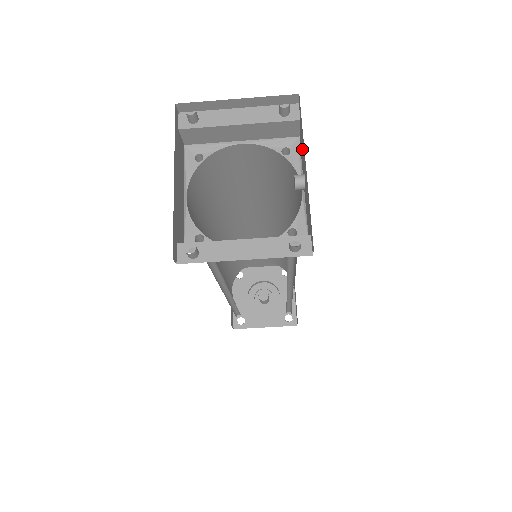
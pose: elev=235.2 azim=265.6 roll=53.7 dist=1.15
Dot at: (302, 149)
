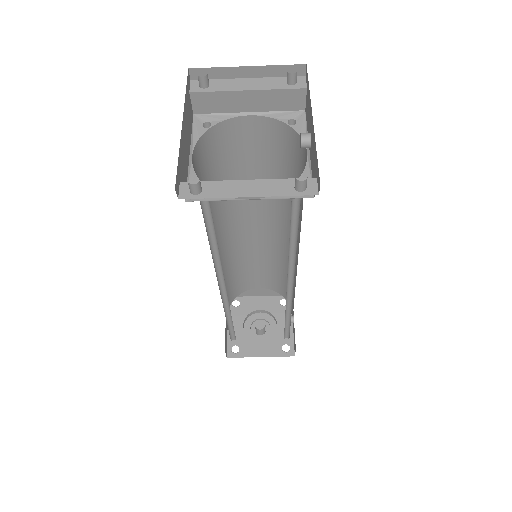
Dot at: (308, 112)
